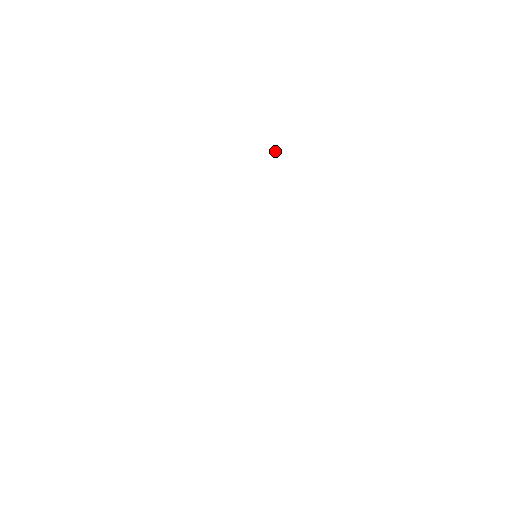
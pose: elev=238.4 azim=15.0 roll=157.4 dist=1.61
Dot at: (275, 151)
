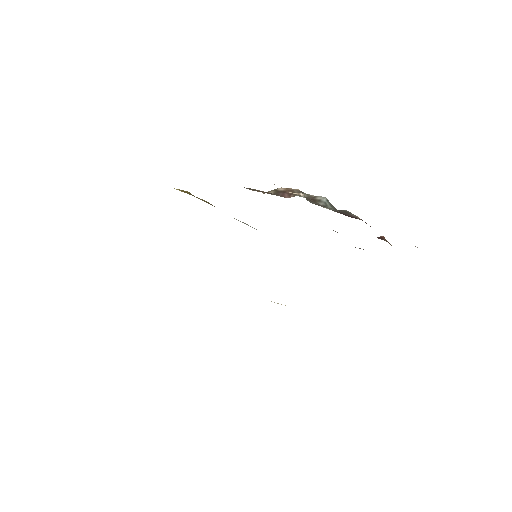
Dot at: (303, 195)
